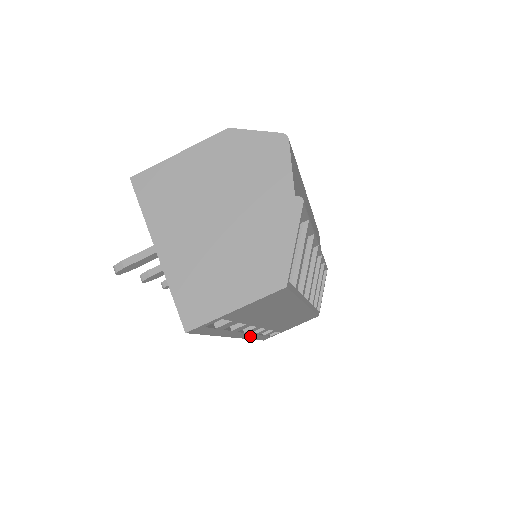
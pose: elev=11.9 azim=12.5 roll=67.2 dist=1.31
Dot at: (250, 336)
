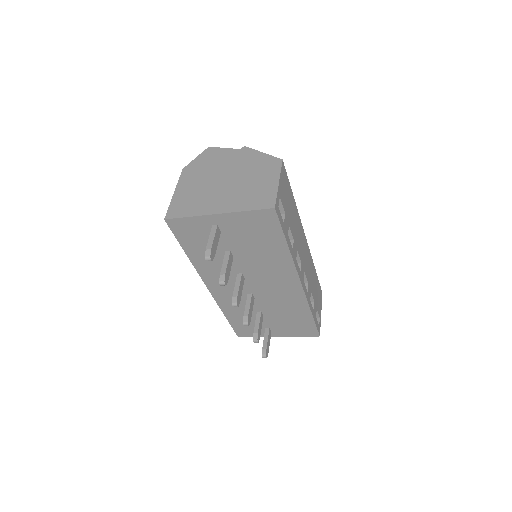
Dot at: (307, 297)
